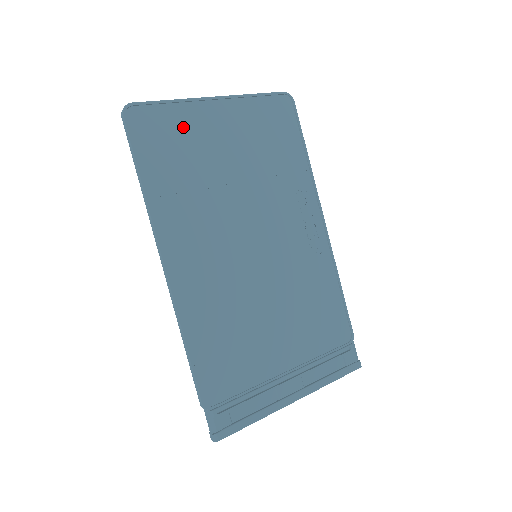
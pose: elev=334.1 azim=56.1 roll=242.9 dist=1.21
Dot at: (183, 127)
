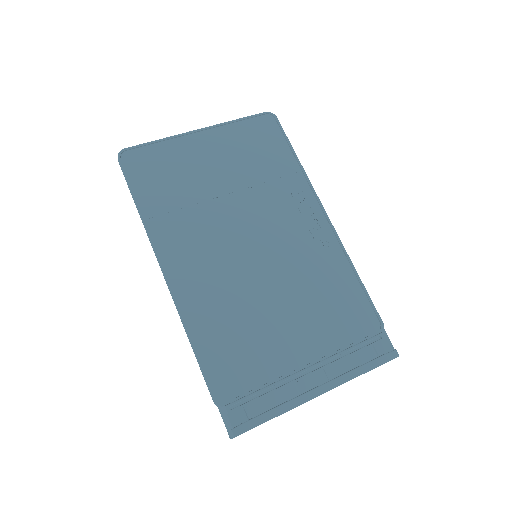
Dot at: (171, 158)
